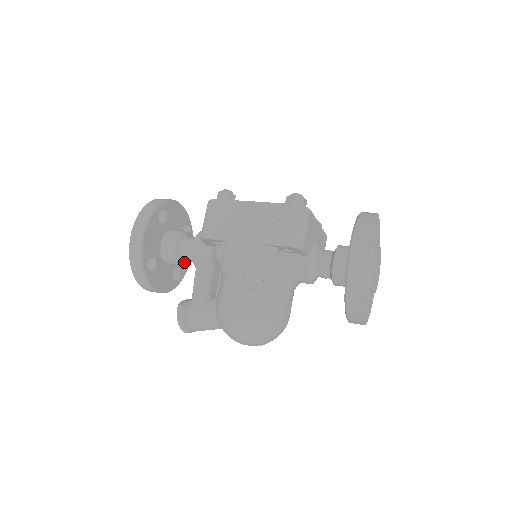
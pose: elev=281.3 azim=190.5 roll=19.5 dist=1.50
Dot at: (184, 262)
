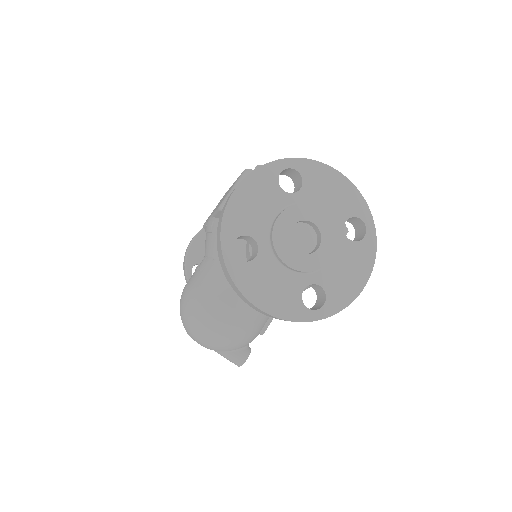
Dot at: occluded
